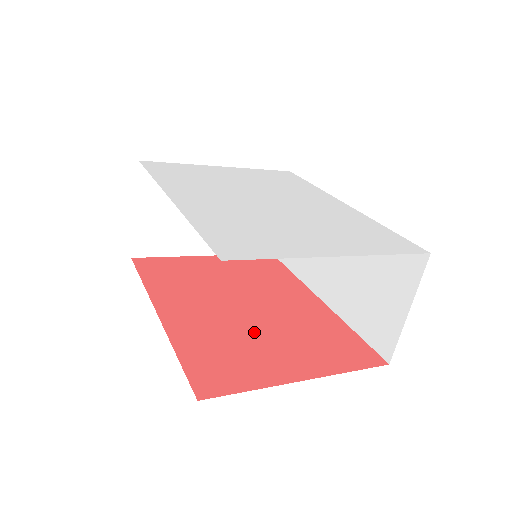
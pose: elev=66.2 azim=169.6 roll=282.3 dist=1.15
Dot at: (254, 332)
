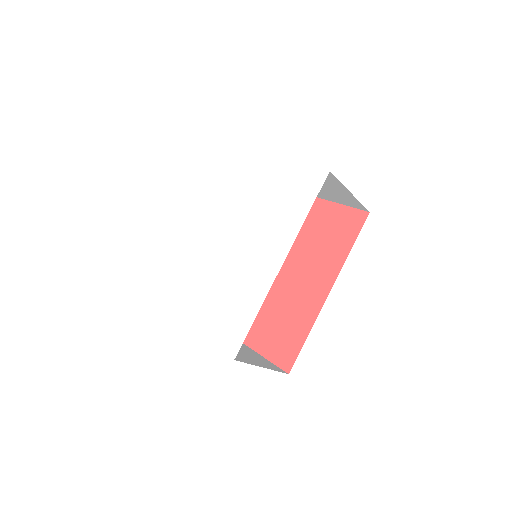
Dot at: occluded
